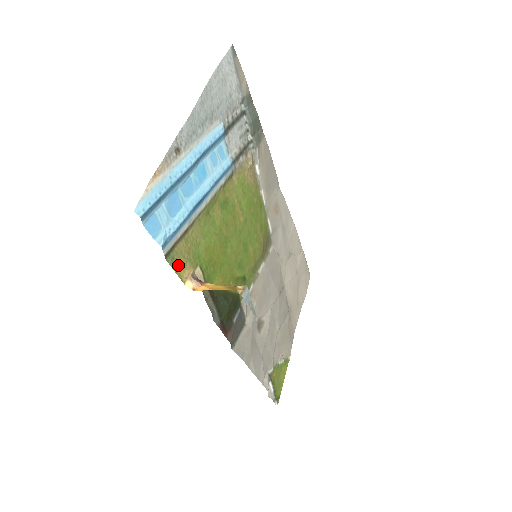
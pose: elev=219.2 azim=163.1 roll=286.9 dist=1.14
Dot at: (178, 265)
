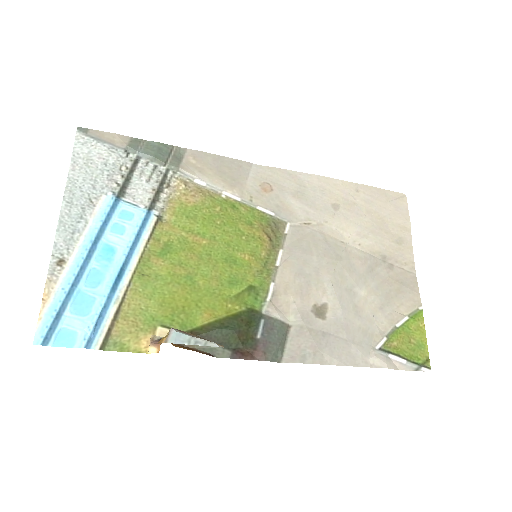
Dot at: (127, 344)
